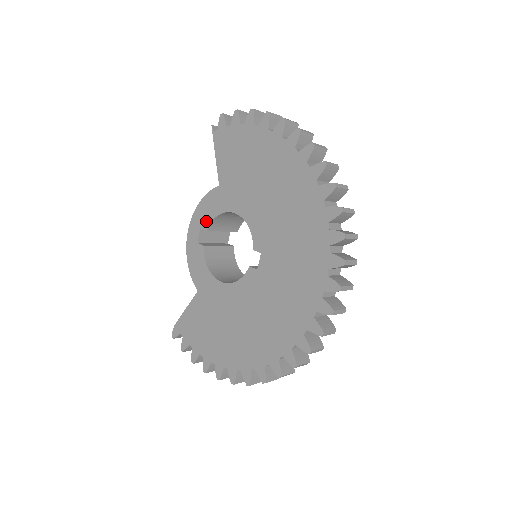
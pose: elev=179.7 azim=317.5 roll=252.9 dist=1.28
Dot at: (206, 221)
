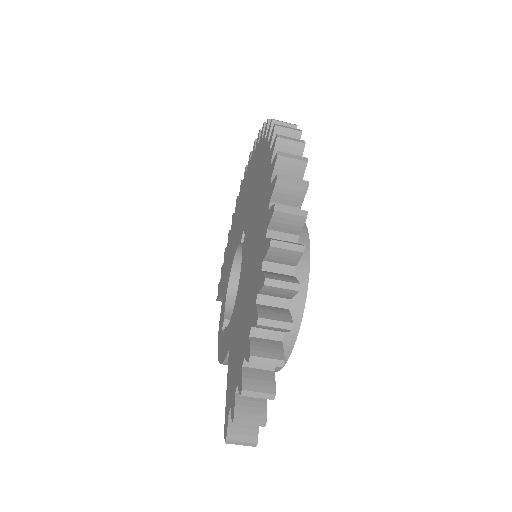
Dot at: (223, 318)
